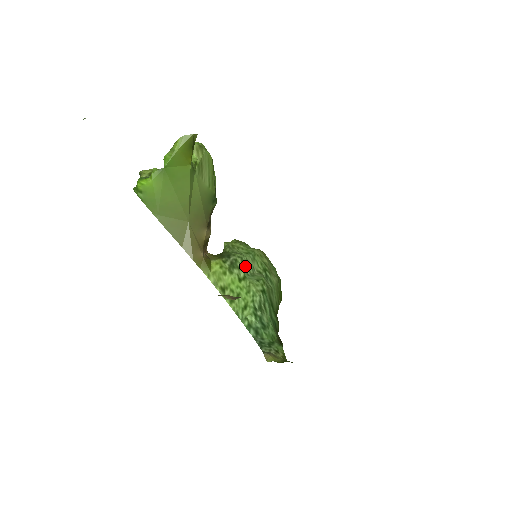
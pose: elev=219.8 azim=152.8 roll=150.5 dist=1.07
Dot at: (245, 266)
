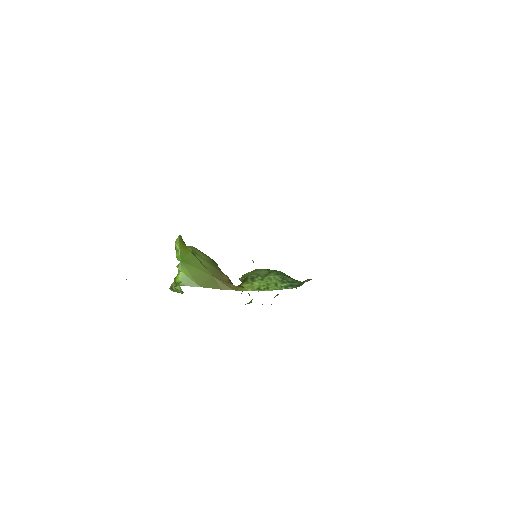
Dot at: (258, 275)
